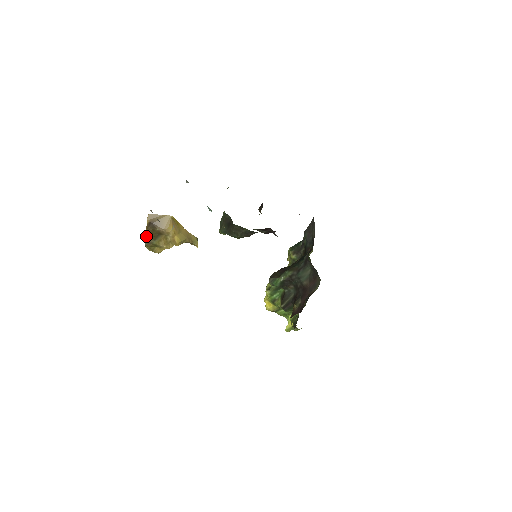
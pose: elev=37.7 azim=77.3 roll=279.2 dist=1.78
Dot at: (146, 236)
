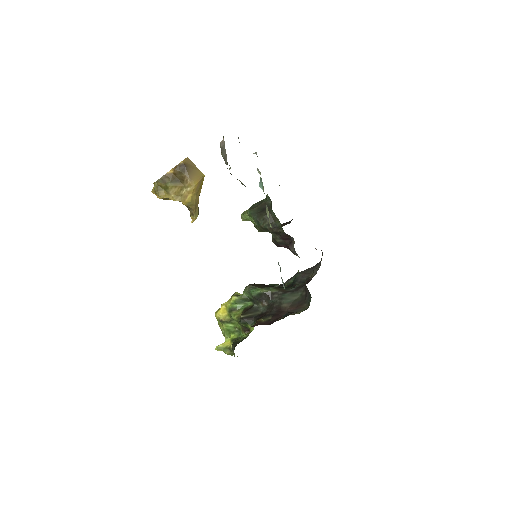
Dot at: (167, 173)
